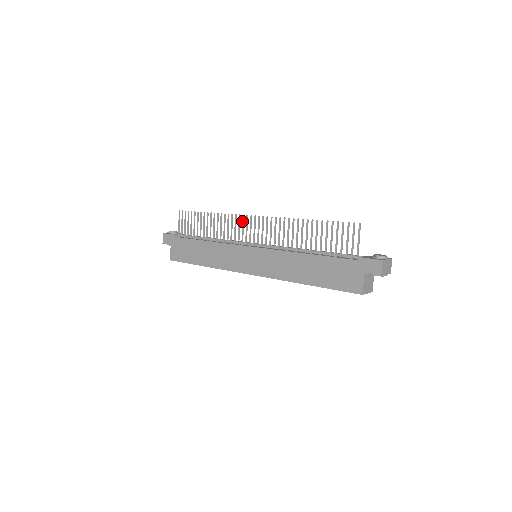
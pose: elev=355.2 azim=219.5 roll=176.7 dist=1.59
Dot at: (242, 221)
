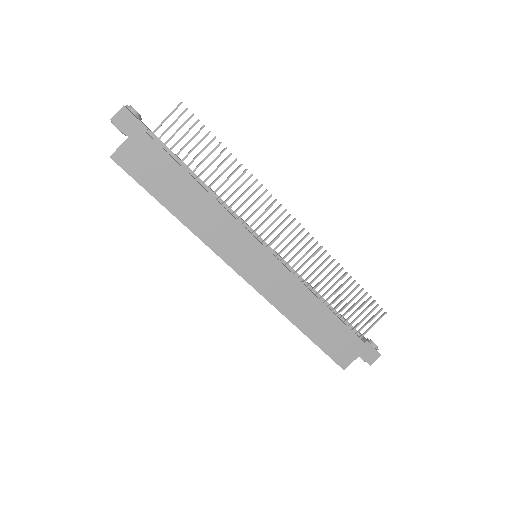
Dot at: (275, 210)
